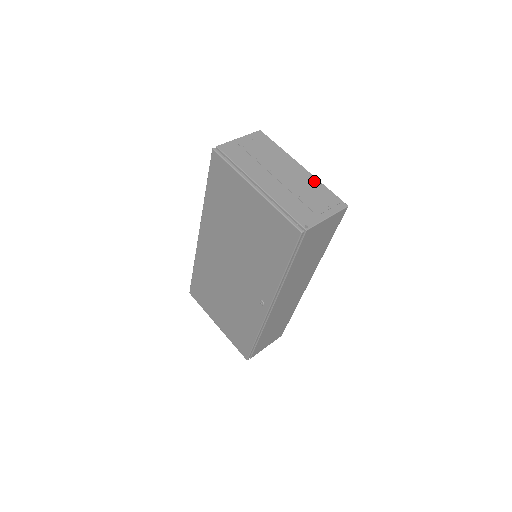
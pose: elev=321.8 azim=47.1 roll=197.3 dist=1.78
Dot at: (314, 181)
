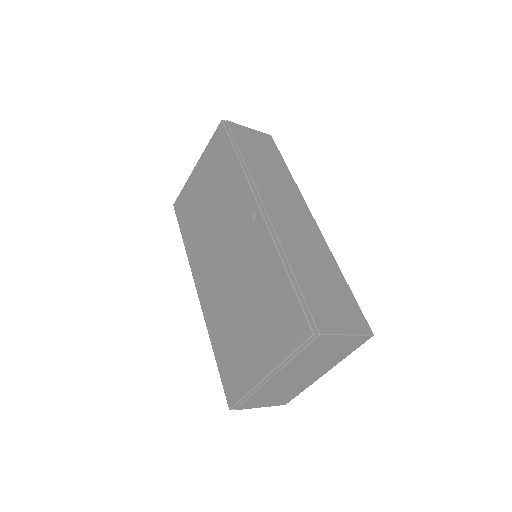
Dot at: occluded
